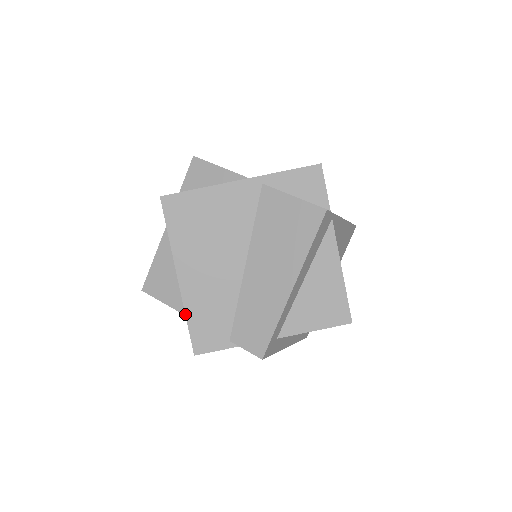
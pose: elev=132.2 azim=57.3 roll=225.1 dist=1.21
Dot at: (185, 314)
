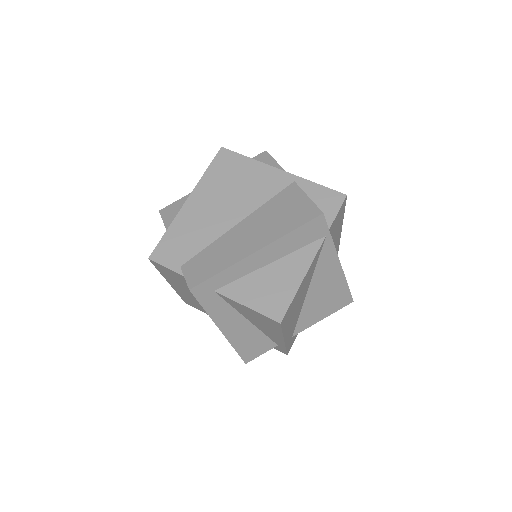
Dot at: (169, 227)
